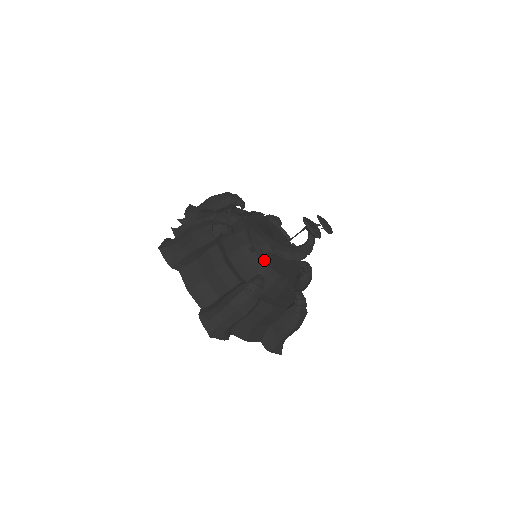
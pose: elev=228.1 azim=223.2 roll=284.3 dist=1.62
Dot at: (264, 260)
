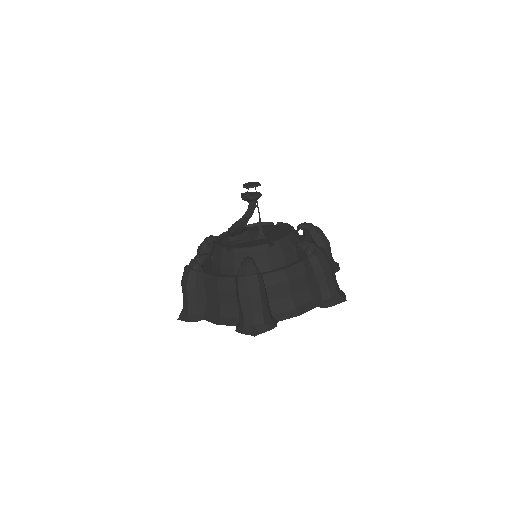
Dot at: (223, 245)
